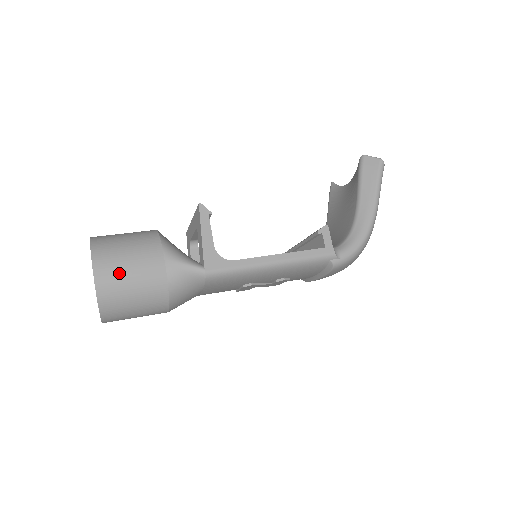
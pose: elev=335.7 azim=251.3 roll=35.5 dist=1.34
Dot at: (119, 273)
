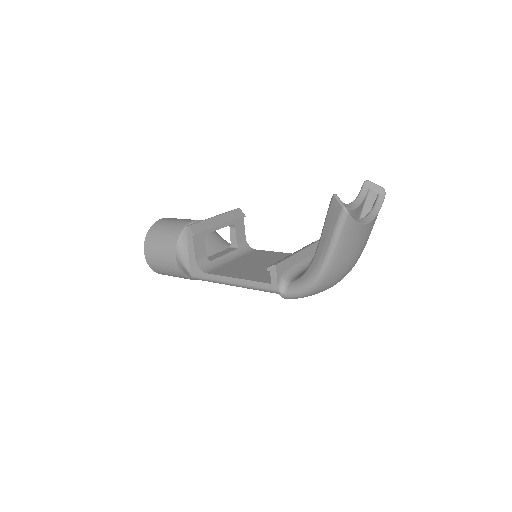
Dot at: (155, 258)
